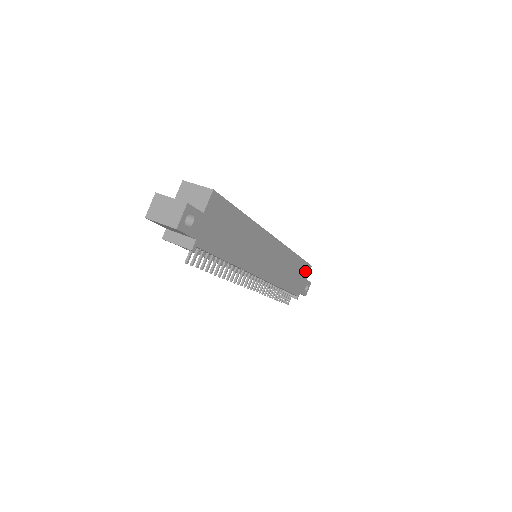
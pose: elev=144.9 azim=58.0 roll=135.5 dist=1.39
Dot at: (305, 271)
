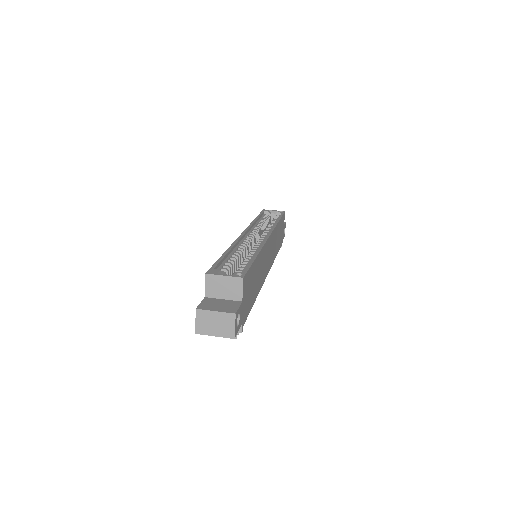
Dot at: (283, 221)
